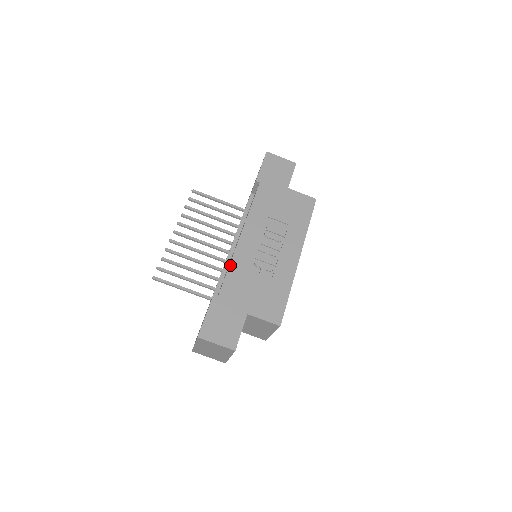
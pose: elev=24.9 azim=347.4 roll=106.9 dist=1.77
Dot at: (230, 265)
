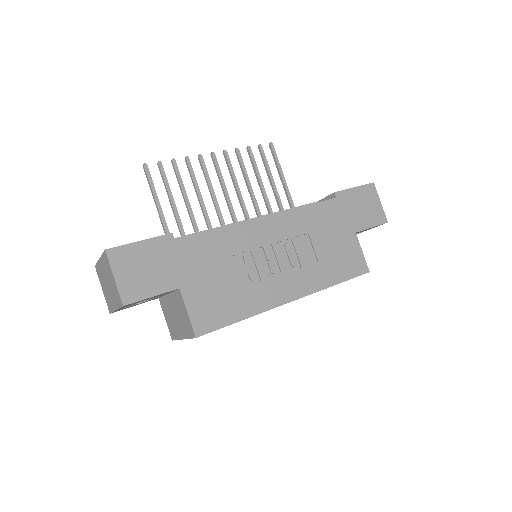
Dot at: (221, 228)
